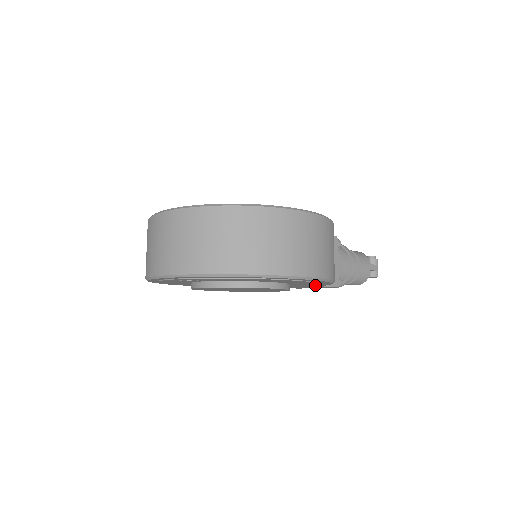
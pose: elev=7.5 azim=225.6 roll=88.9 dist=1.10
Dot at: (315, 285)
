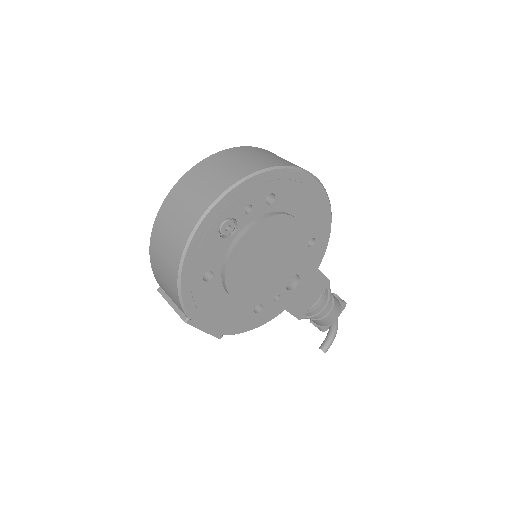
Dot at: (318, 248)
